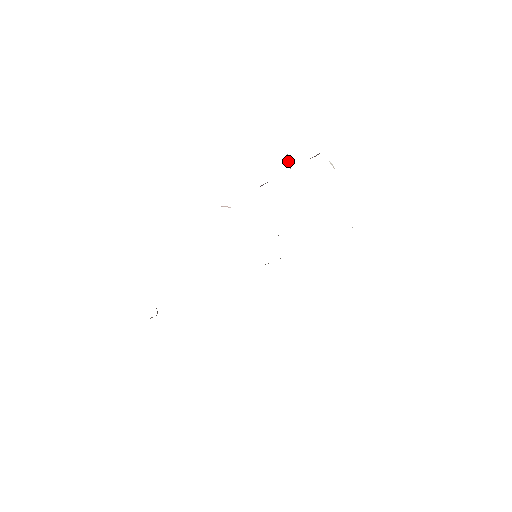
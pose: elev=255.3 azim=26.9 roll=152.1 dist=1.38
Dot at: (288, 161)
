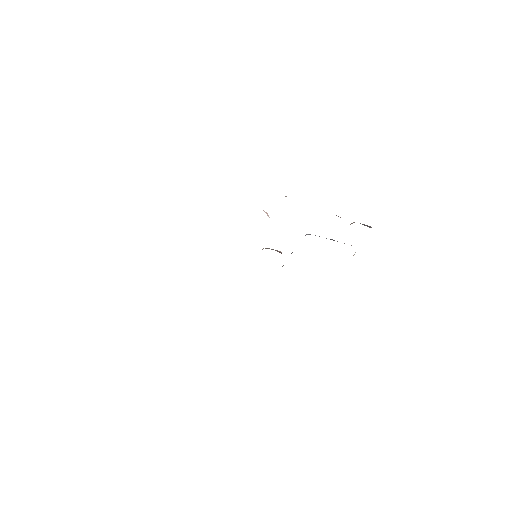
Dot at: occluded
